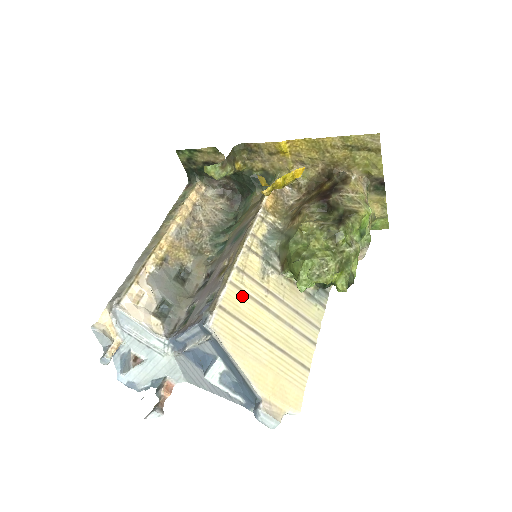
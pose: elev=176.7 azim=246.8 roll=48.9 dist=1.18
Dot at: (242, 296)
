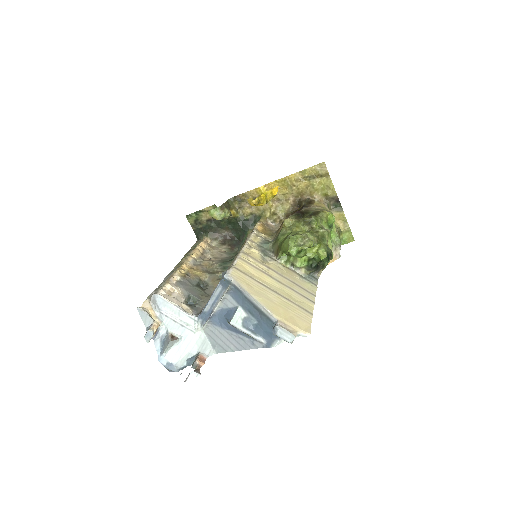
Dot at: (249, 266)
